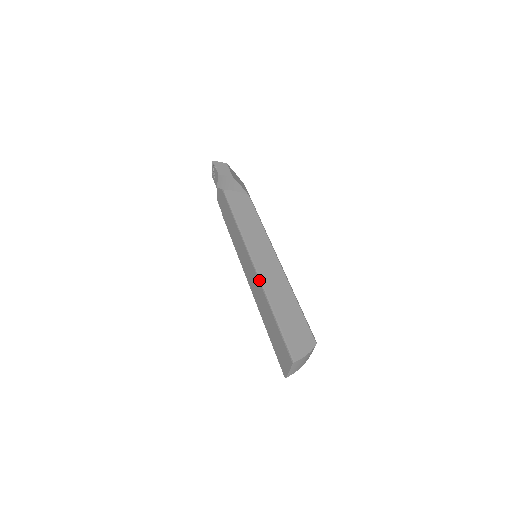
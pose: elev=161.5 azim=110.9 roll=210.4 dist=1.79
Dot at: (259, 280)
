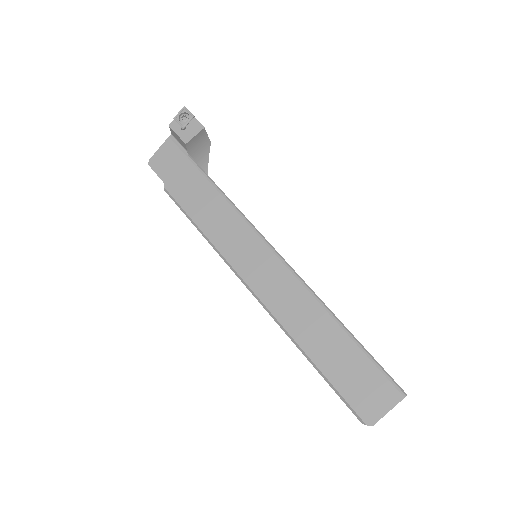
Dot at: (303, 283)
